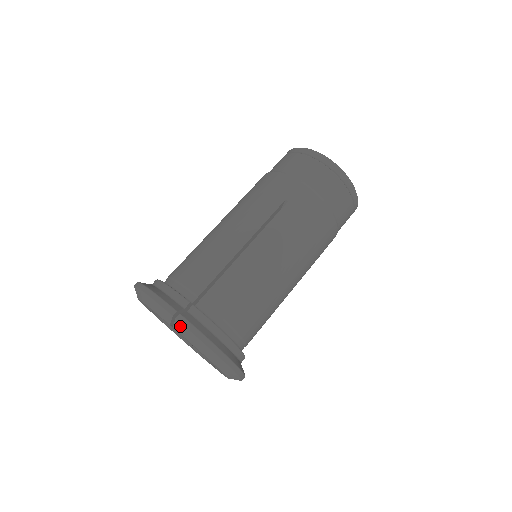
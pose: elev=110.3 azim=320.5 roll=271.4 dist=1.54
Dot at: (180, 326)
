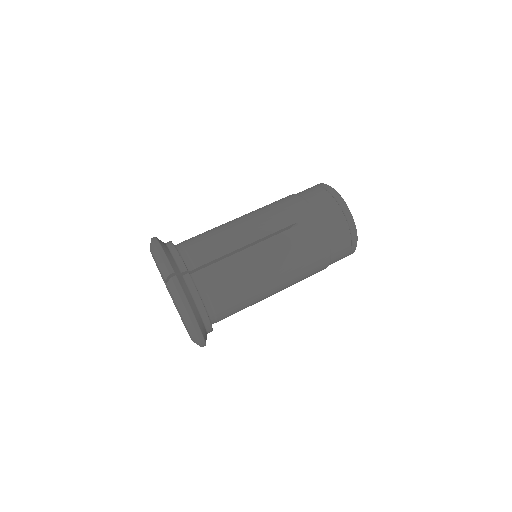
Dot at: (172, 285)
